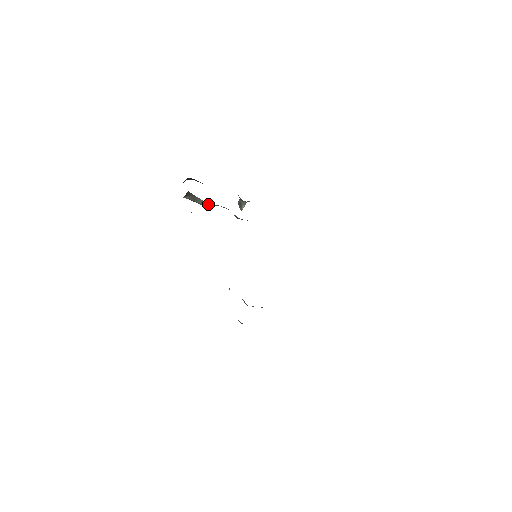
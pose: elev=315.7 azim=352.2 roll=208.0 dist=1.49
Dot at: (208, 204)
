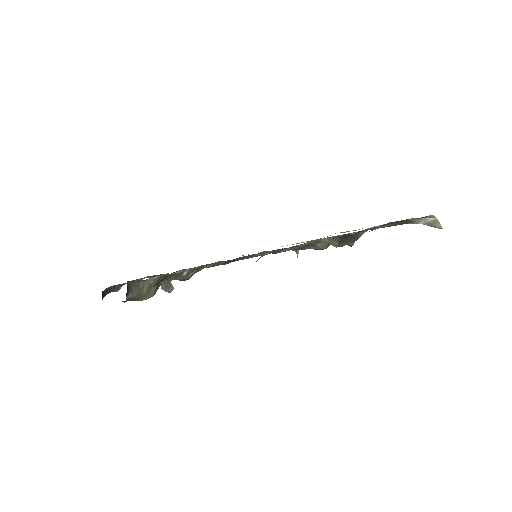
Dot at: occluded
